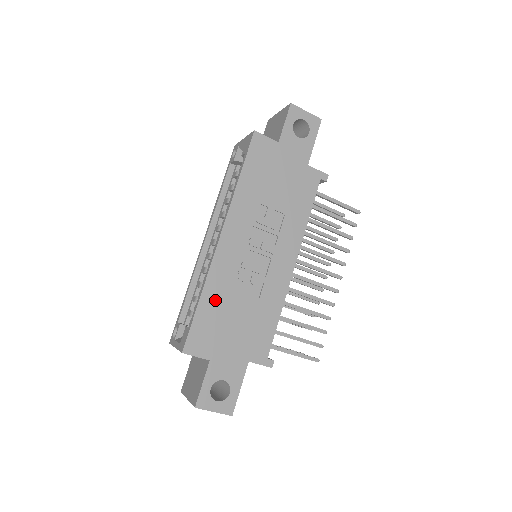
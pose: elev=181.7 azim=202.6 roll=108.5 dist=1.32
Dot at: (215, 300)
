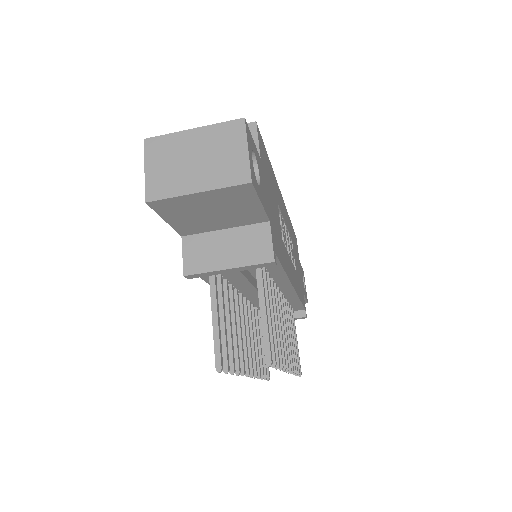
Dot at: (273, 180)
